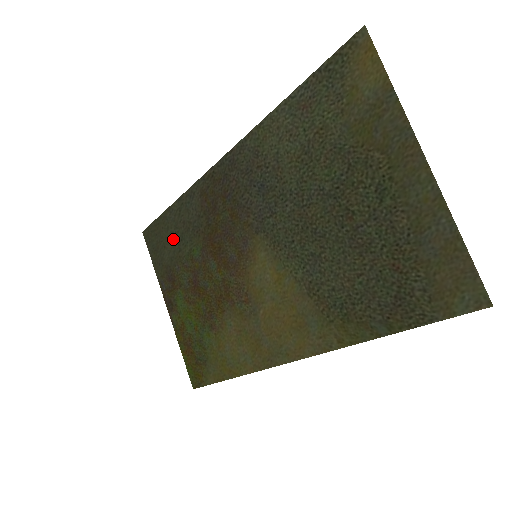
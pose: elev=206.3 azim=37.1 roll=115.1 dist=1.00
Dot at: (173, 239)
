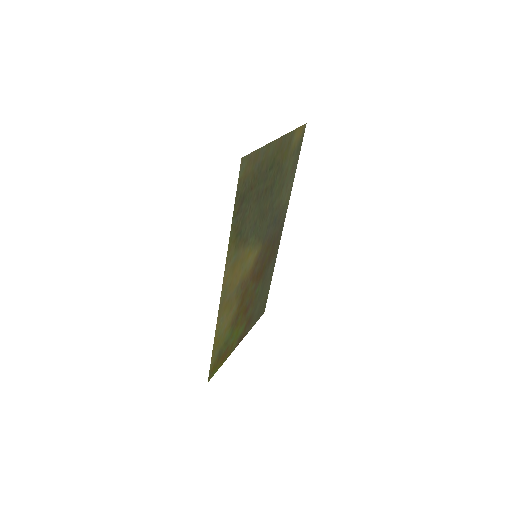
Dot at: (262, 297)
